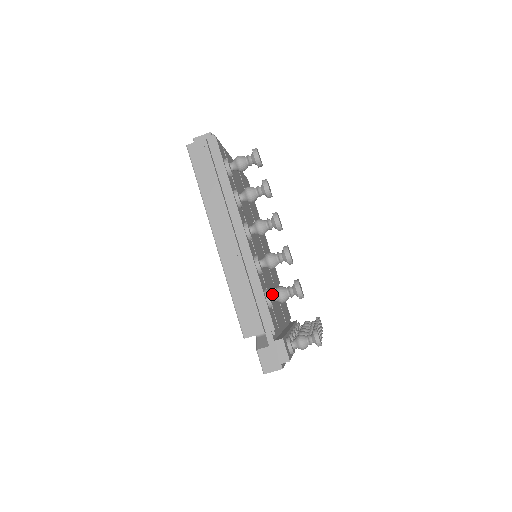
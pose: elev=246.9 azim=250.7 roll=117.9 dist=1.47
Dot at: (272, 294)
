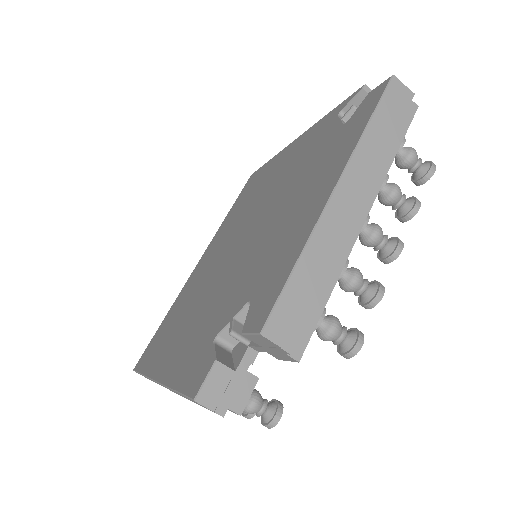
Dot at: (323, 316)
